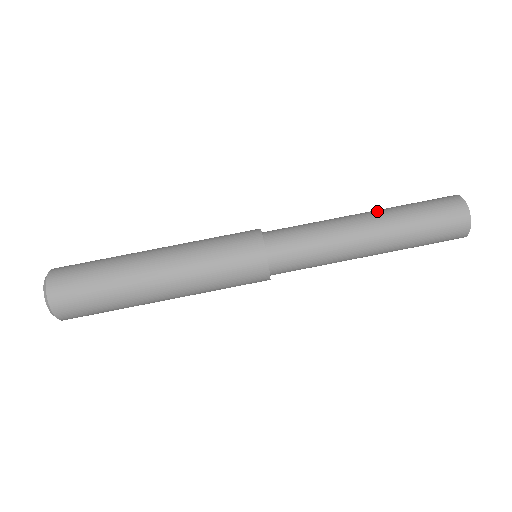
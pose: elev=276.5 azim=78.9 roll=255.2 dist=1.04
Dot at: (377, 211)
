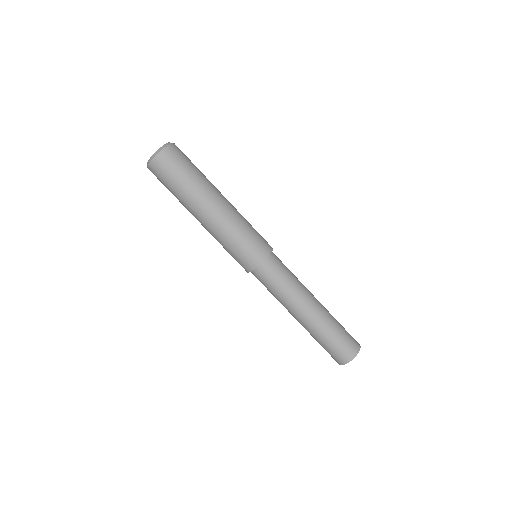
Dot at: occluded
